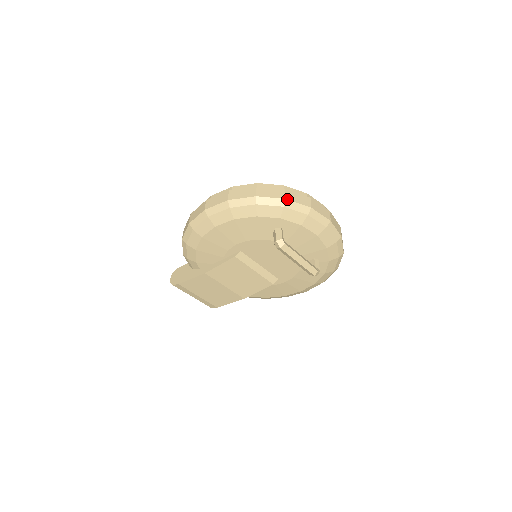
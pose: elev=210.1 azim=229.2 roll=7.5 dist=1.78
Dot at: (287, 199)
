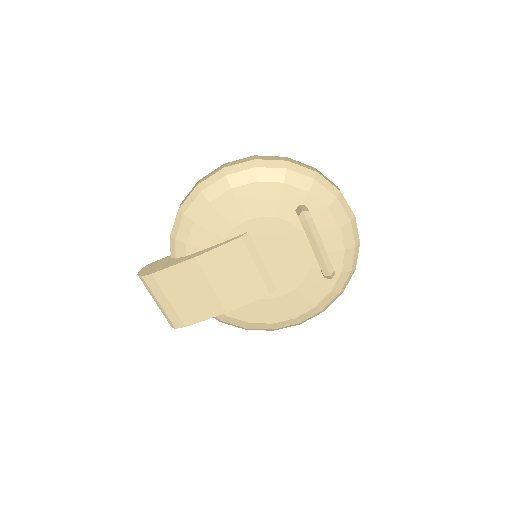
Dot at: (319, 173)
